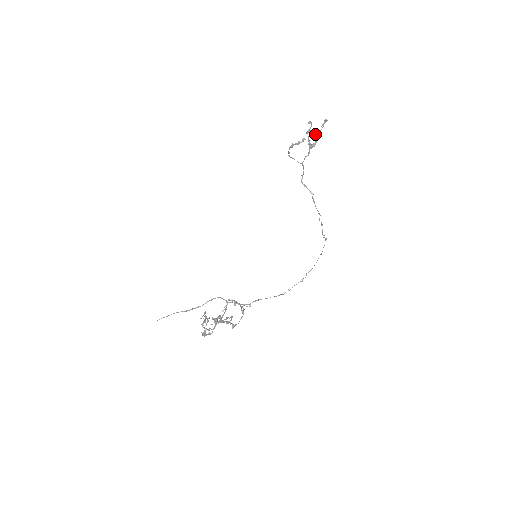
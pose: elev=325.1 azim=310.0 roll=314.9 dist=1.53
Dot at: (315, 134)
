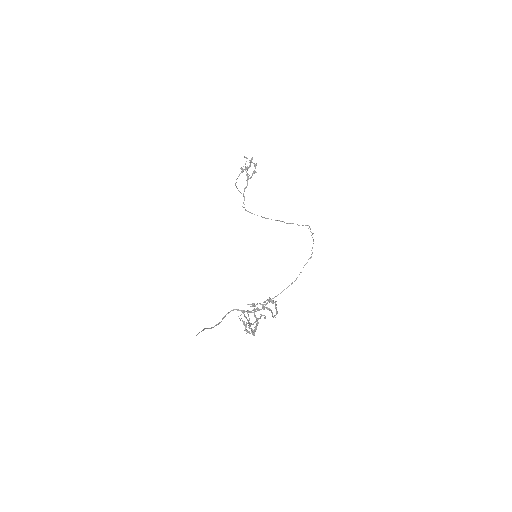
Dot at: (254, 164)
